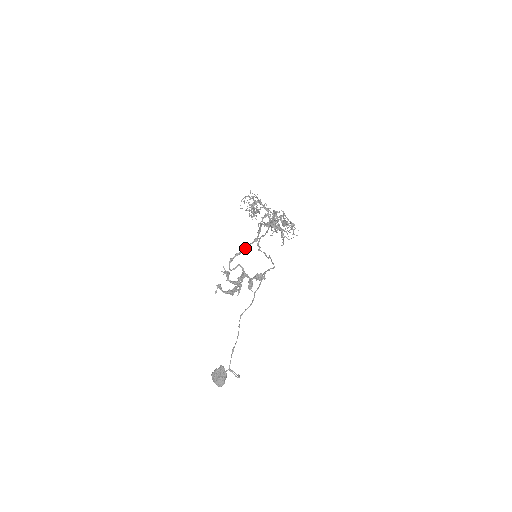
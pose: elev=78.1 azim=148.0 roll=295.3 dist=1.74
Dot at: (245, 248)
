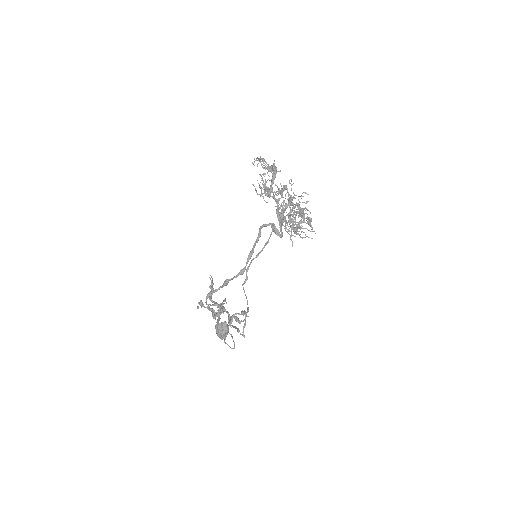
Dot at: (227, 282)
